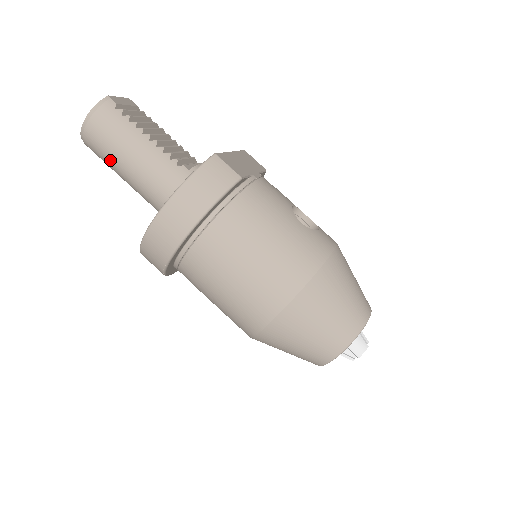
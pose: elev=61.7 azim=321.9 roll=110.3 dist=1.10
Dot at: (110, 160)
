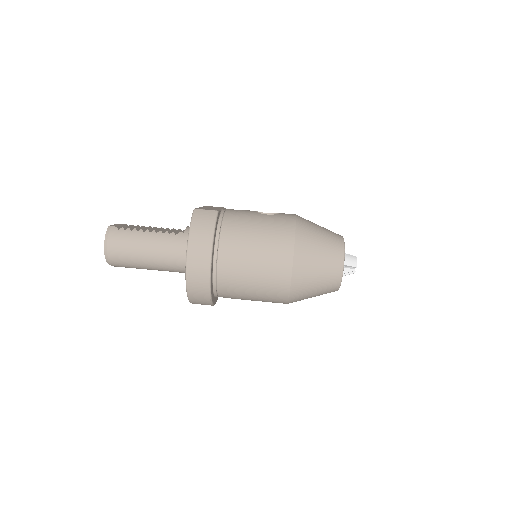
Dot at: (134, 261)
